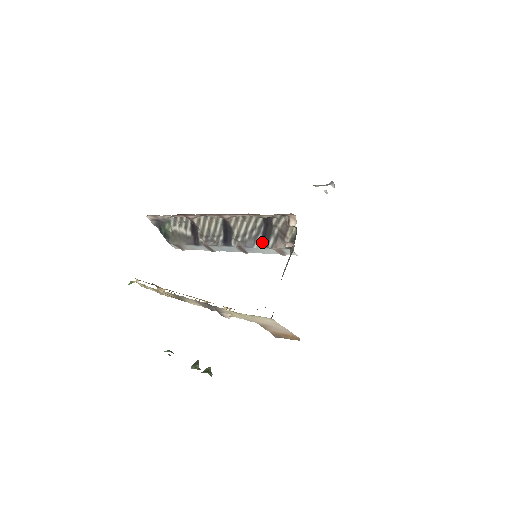
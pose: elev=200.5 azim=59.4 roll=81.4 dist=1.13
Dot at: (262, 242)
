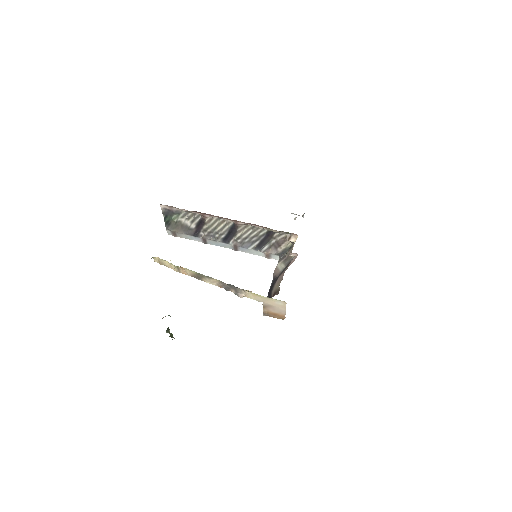
Dot at: (257, 246)
